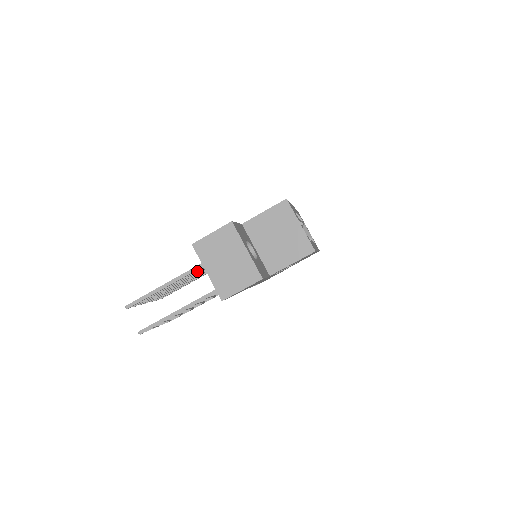
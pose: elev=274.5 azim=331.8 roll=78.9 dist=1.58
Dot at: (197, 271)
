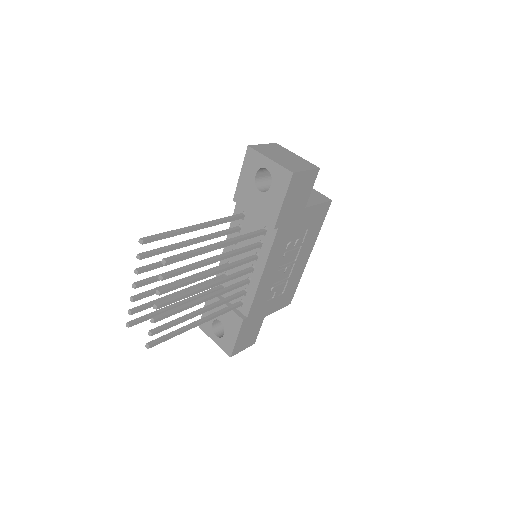
Dot at: (213, 235)
